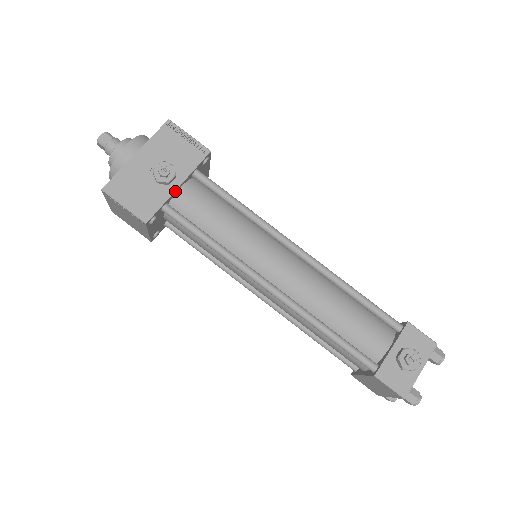
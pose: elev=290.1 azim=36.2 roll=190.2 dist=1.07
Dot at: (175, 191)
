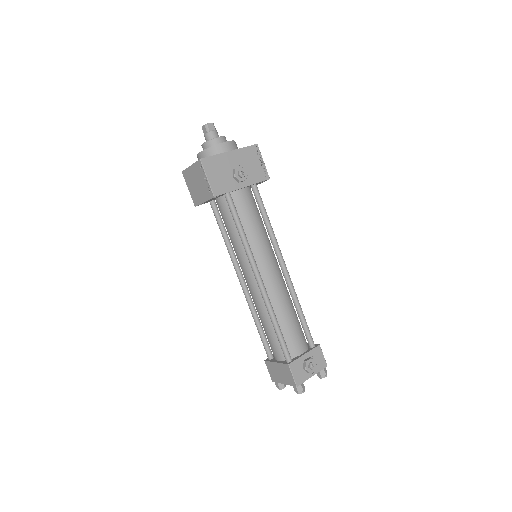
Dot at: (239, 189)
